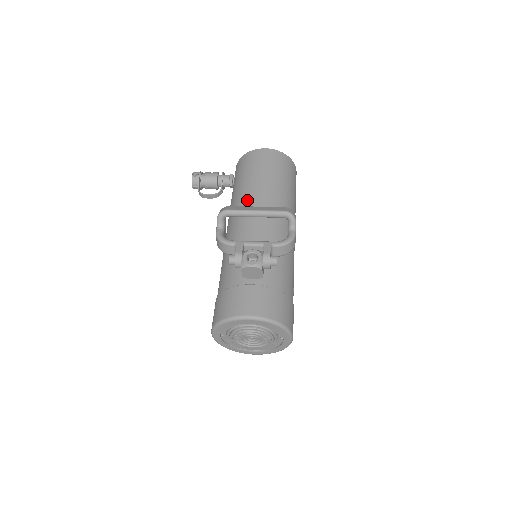
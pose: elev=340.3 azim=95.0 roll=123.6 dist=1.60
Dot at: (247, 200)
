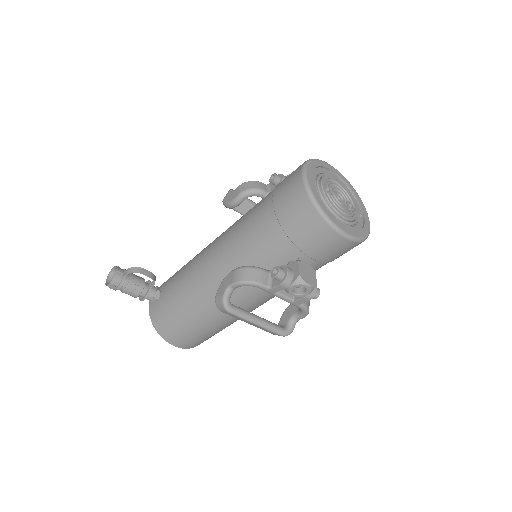
Dot at: occluded
